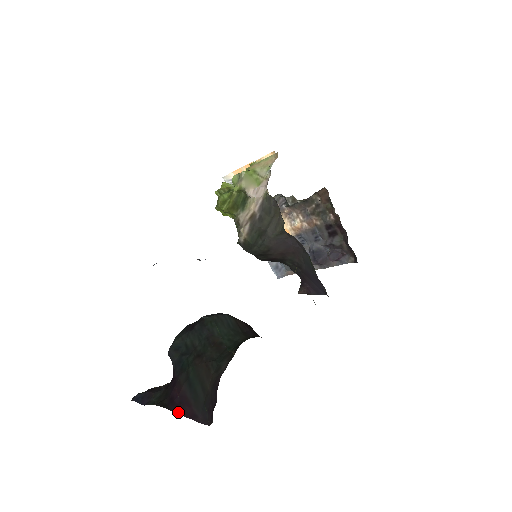
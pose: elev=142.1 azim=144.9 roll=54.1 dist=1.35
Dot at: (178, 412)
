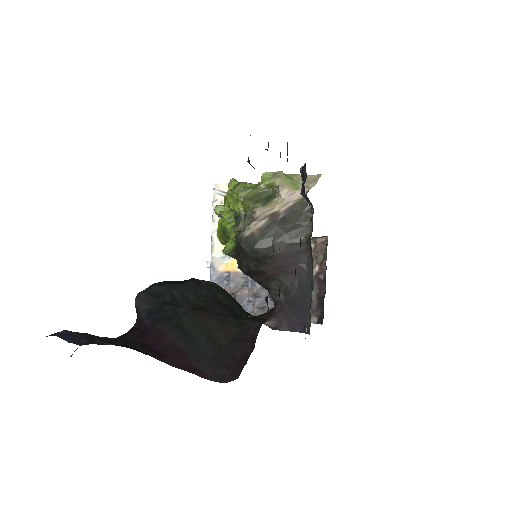
Dot at: (162, 359)
